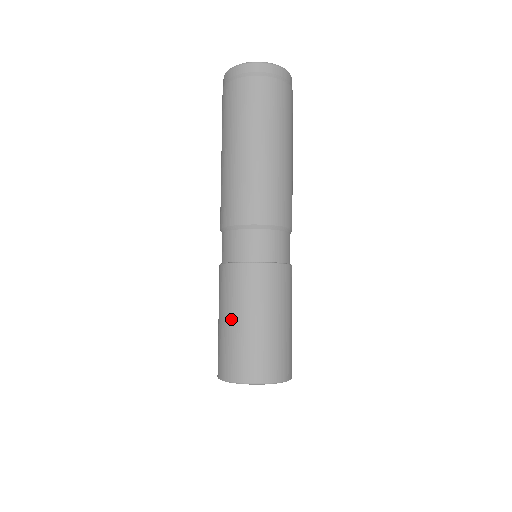
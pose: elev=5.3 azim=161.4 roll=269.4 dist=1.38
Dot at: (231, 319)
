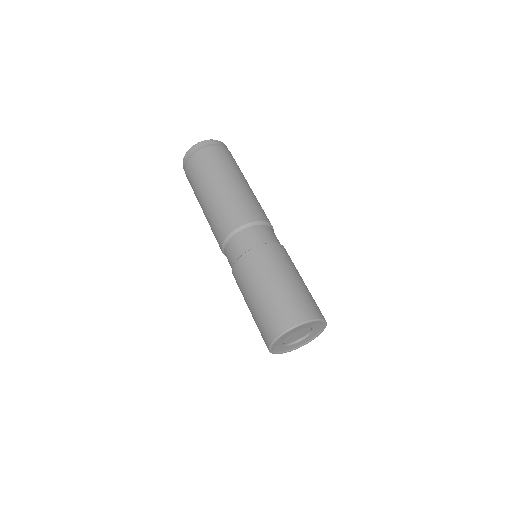
Dot at: (249, 309)
